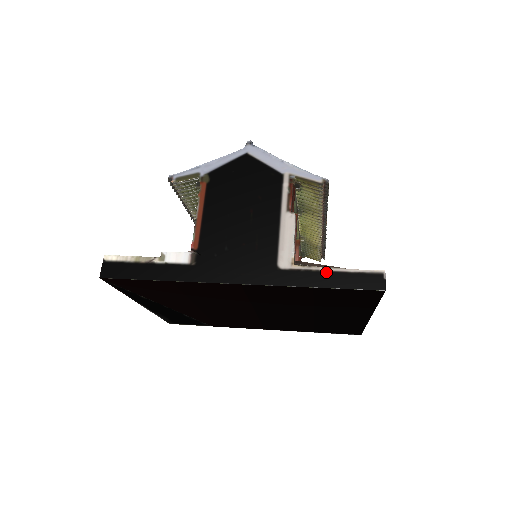
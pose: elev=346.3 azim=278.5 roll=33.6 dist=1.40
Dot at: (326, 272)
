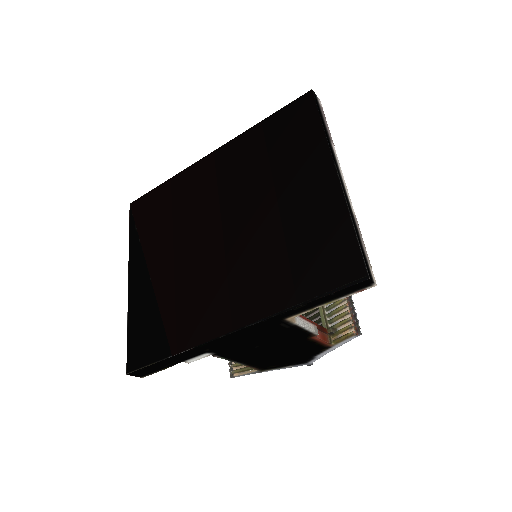
Dot at: occluded
